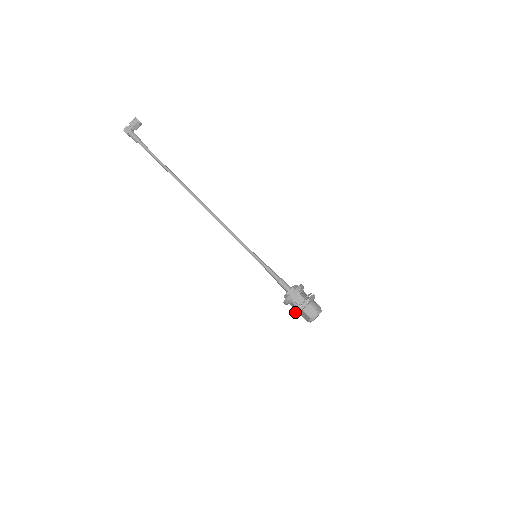
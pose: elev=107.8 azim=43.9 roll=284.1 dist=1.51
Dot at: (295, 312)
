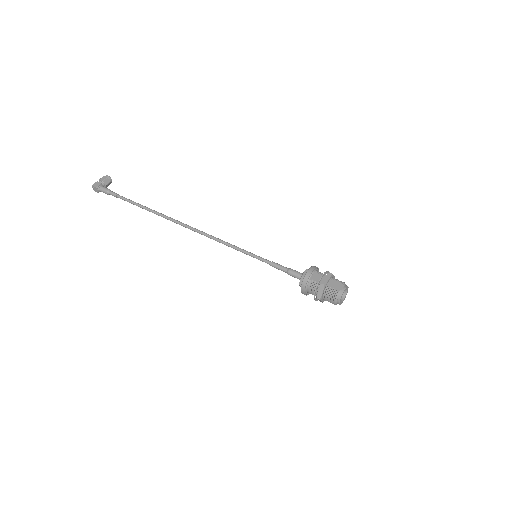
Dot at: (318, 292)
